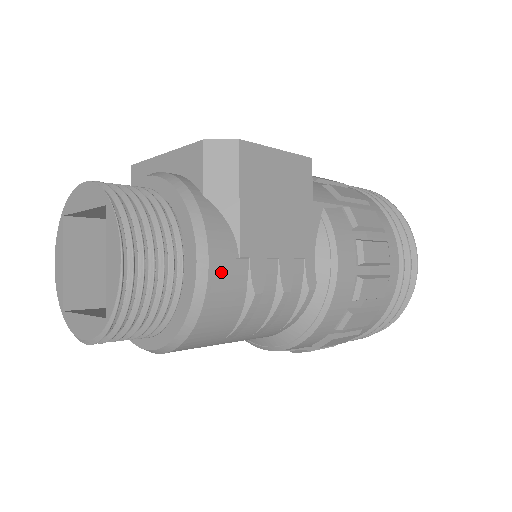
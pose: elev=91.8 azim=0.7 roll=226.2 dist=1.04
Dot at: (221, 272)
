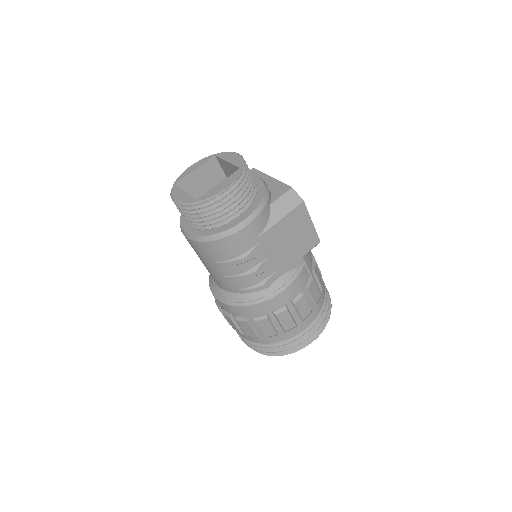
Dot at: (247, 233)
